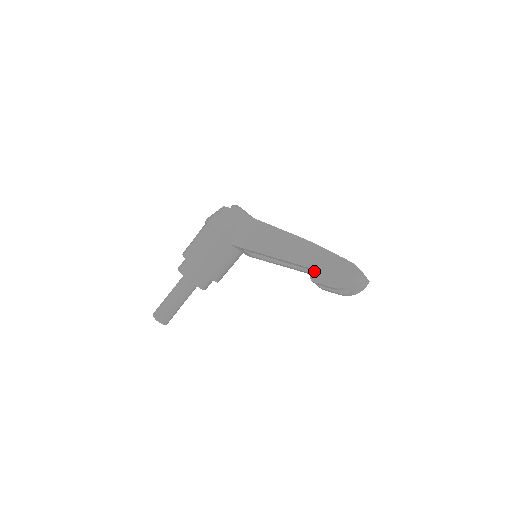
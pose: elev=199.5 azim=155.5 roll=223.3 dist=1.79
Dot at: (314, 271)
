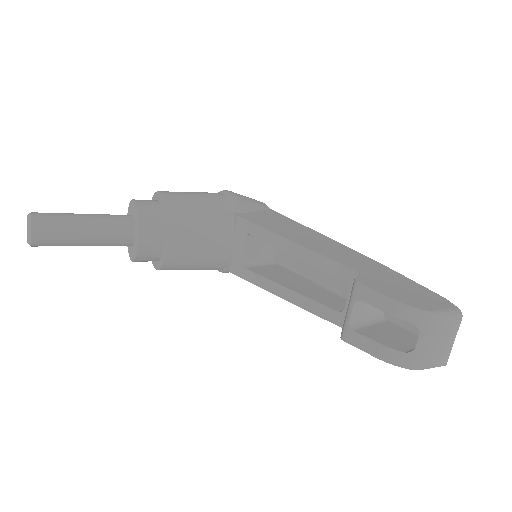
Dot at: (365, 276)
